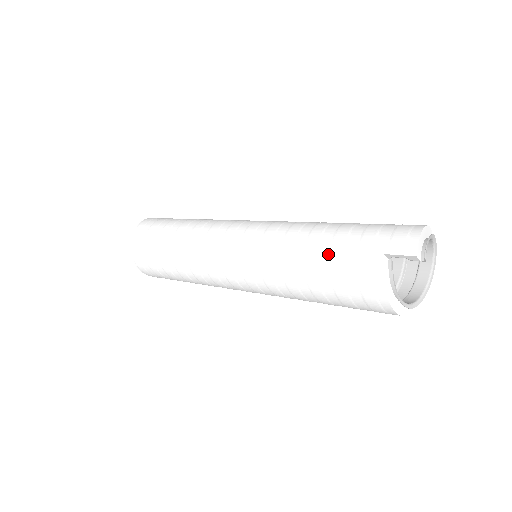
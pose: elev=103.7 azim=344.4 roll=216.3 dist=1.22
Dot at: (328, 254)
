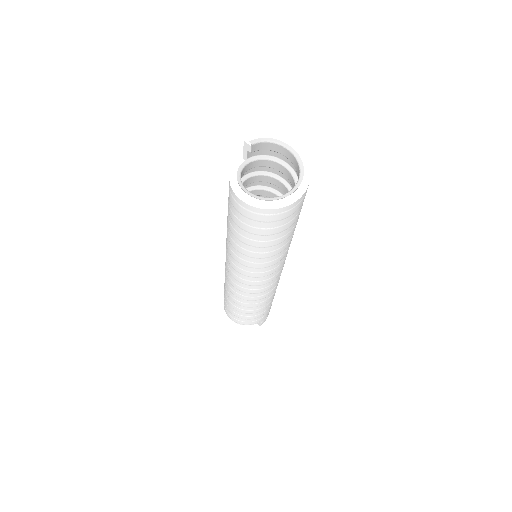
Dot at: occluded
